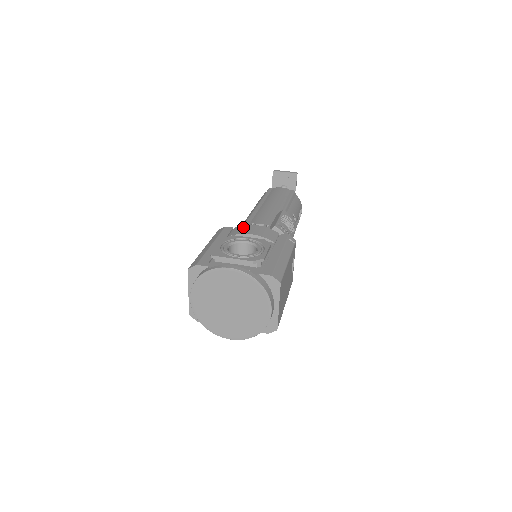
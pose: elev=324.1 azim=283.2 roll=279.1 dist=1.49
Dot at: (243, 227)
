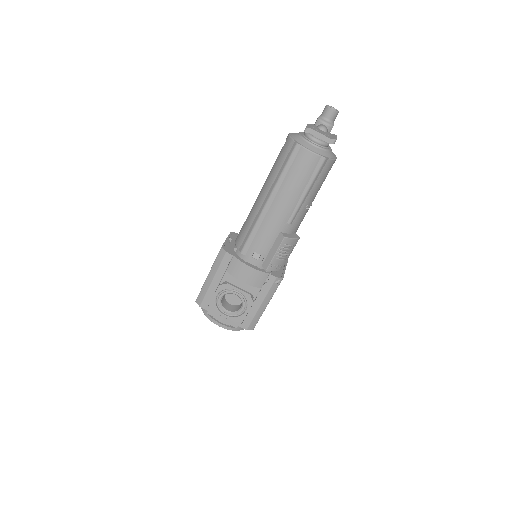
Dot at: (239, 266)
